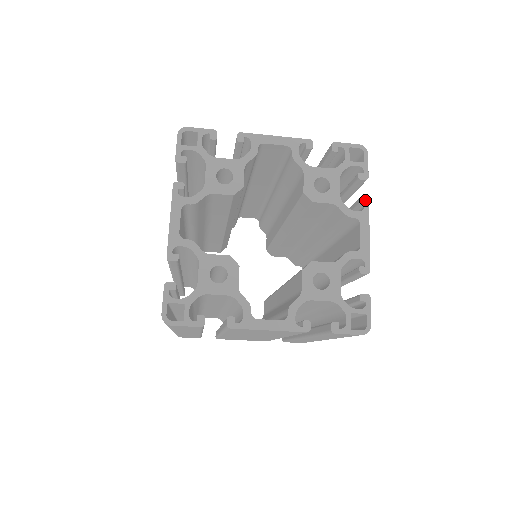
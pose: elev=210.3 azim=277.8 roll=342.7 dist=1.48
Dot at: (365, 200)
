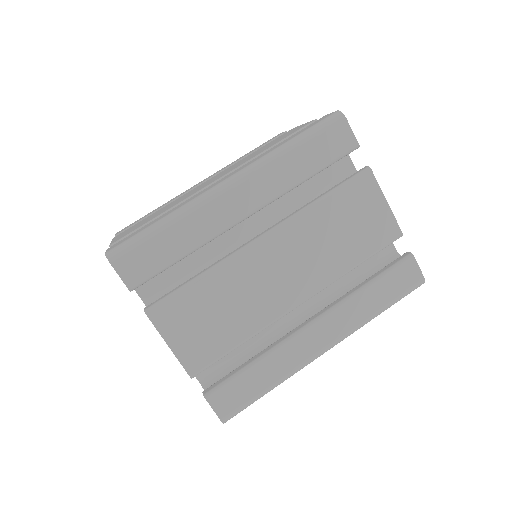
Dot at: occluded
